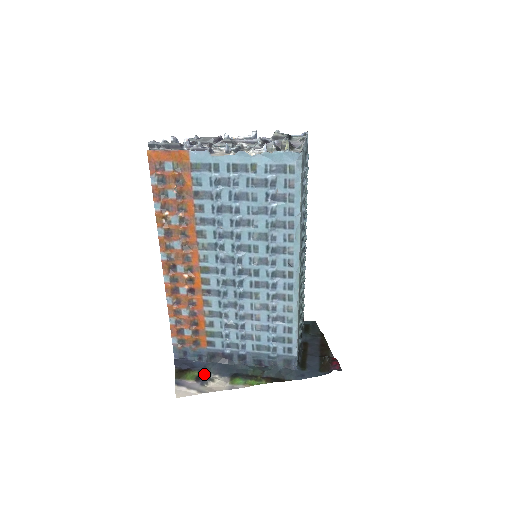
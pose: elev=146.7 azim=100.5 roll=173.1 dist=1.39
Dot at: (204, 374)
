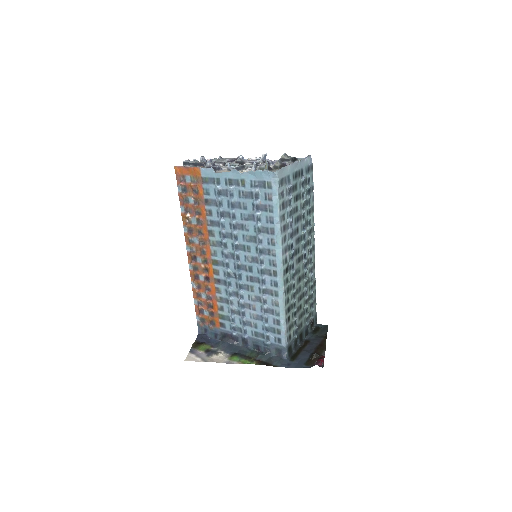
Dot at: (214, 349)
